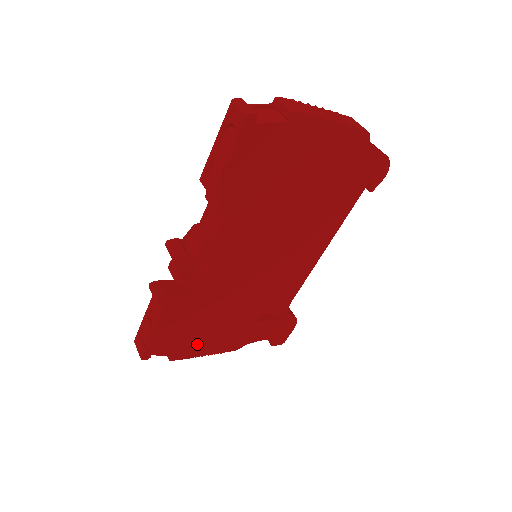
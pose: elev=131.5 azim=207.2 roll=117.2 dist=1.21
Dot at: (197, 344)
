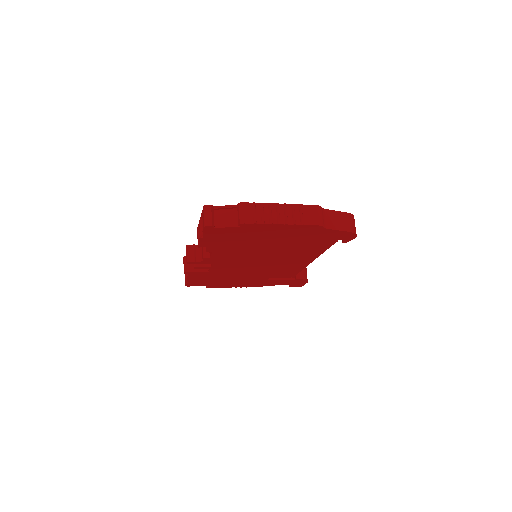
Dot at: (224, 284)
